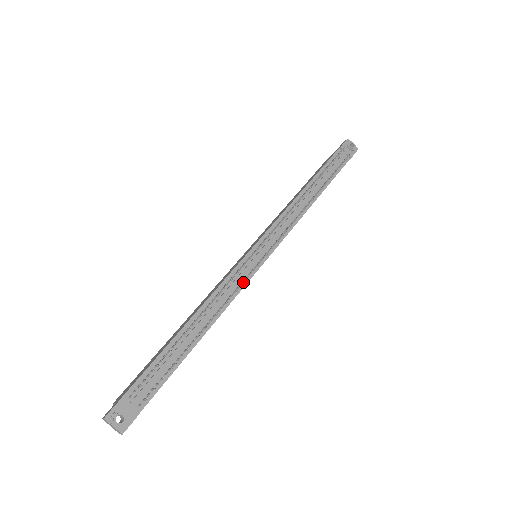
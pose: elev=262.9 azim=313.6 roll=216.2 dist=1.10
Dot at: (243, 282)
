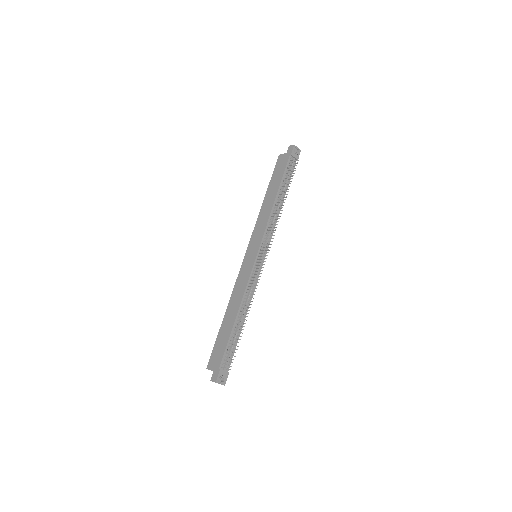
Dot at: occluded
